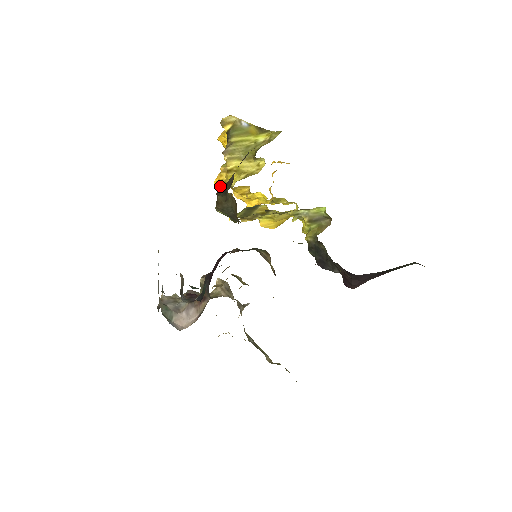
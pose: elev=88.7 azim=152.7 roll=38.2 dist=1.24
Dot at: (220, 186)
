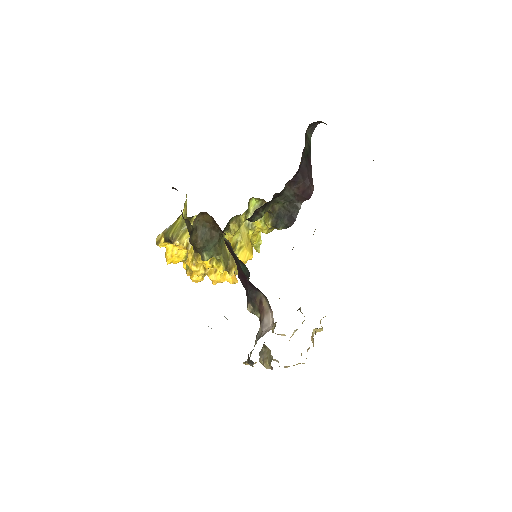
Dot at: (194, 264)
